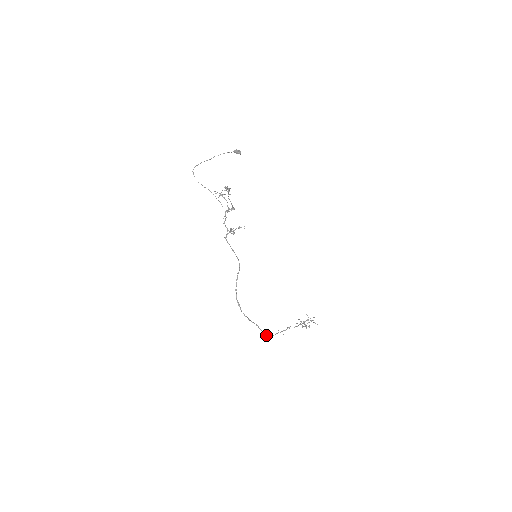
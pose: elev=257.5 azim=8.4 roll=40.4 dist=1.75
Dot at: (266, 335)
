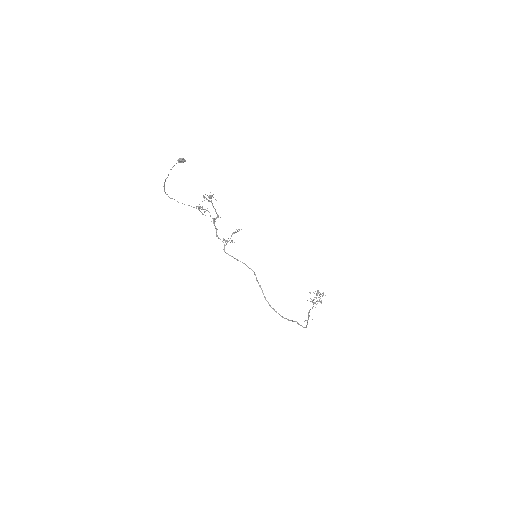
Dot at: (305, 327)
